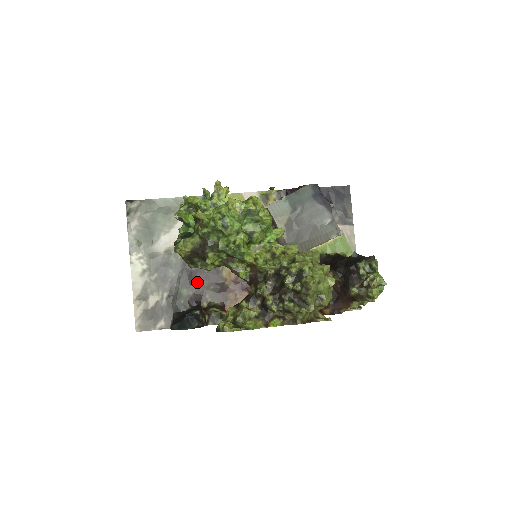
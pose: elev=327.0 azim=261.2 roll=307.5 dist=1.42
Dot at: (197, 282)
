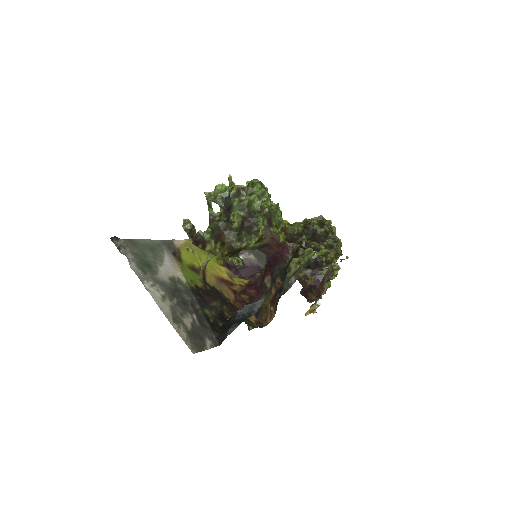
Dot at: (211, 303)
